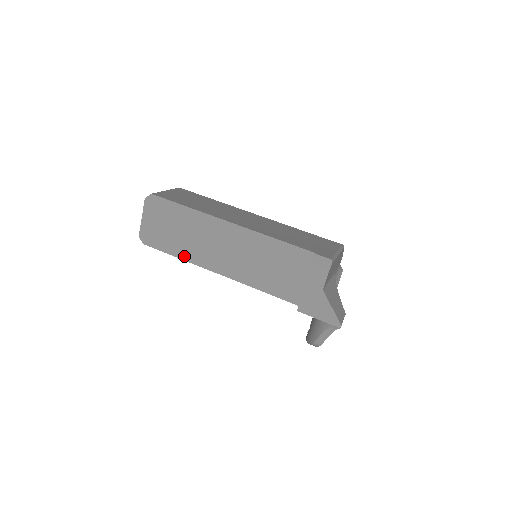
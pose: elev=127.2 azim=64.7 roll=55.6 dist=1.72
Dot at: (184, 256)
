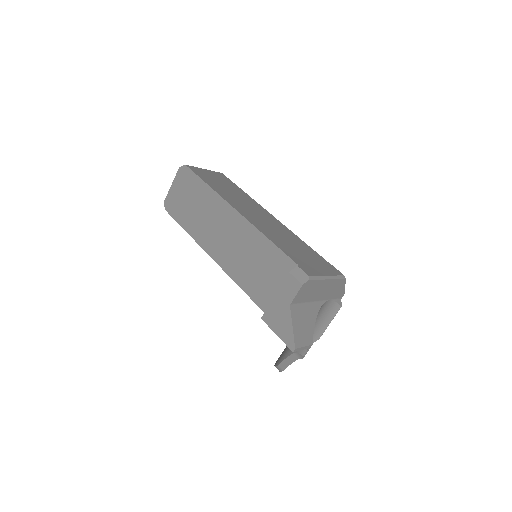
Dot at: (191, 231)
